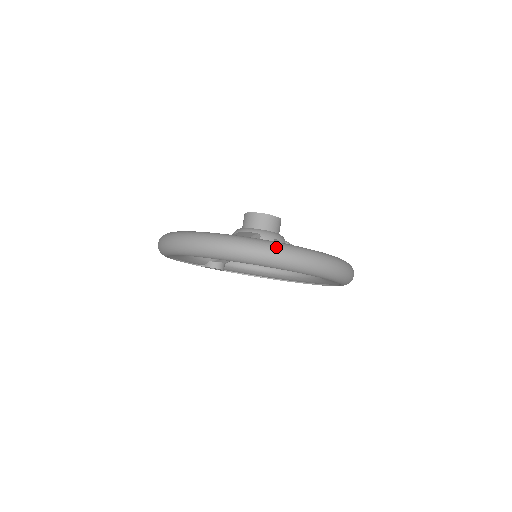
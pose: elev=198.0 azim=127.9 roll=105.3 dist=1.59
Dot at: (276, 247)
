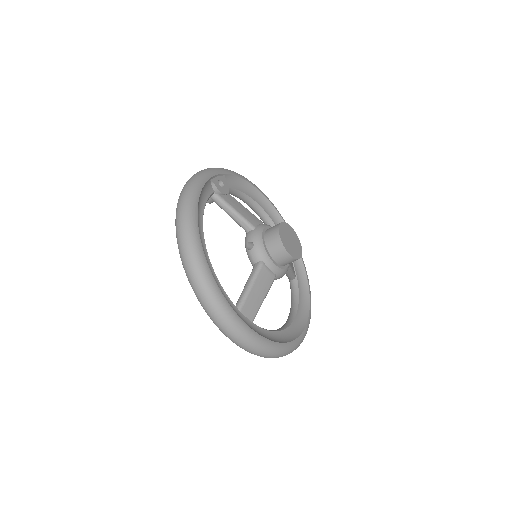
Dot at: (281, 355)
